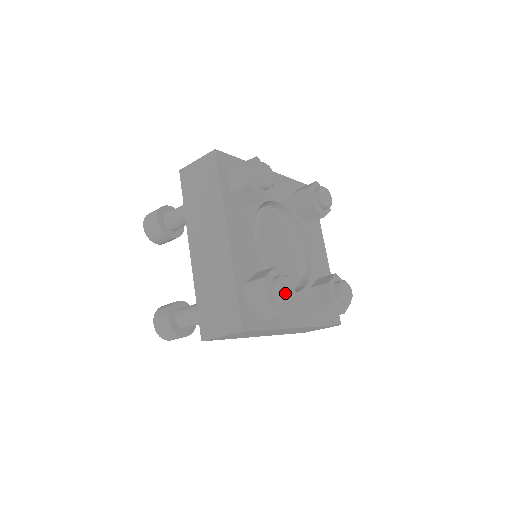
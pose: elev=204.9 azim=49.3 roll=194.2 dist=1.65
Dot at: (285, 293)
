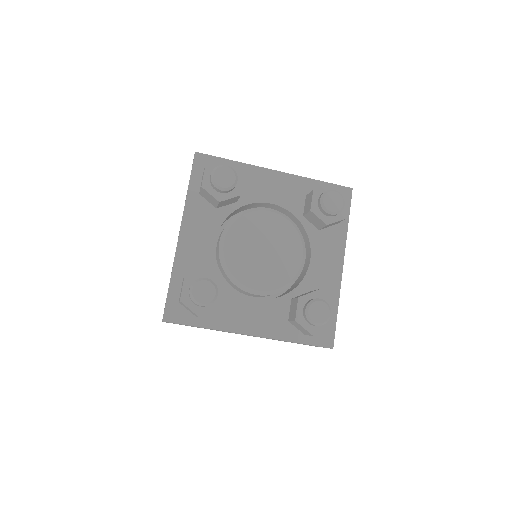
Dot at: (196, 296)
